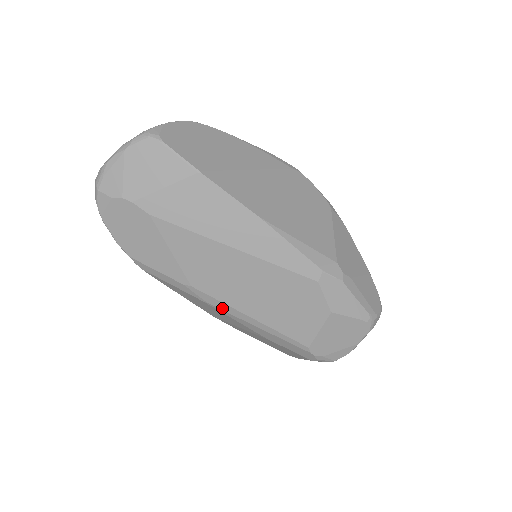
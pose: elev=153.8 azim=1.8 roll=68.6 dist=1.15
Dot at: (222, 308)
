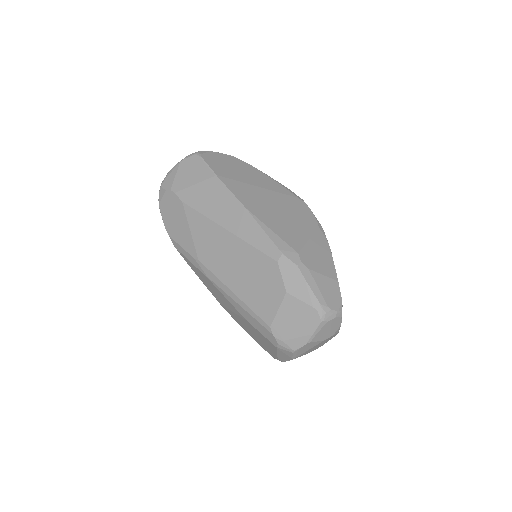
Dot at: (216, 282)
